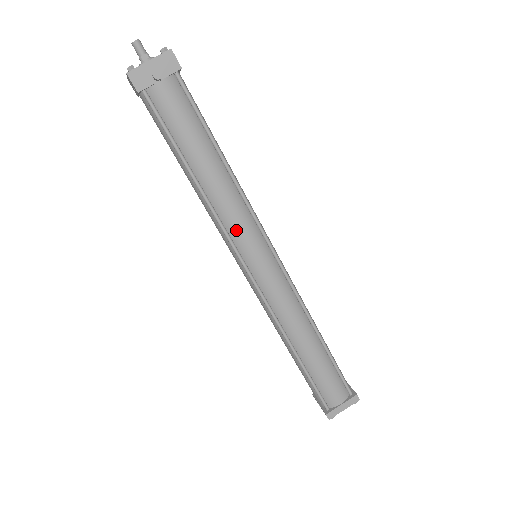
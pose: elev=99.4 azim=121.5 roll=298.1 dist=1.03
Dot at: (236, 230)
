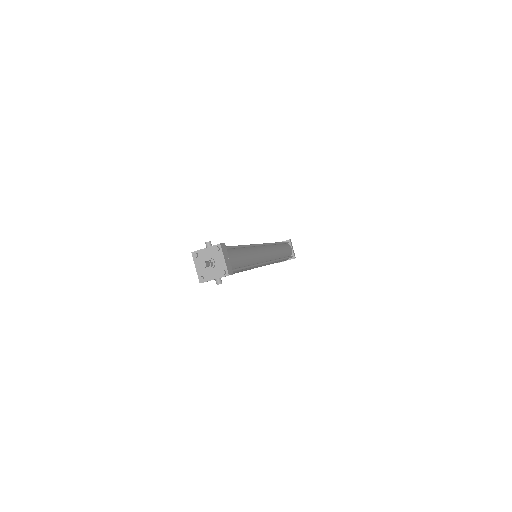
Dot at: occluded
